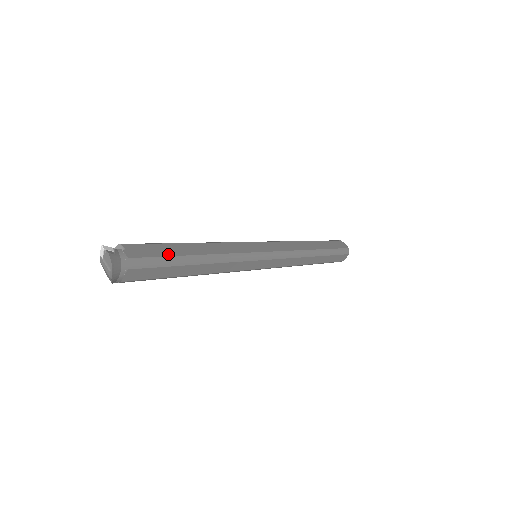
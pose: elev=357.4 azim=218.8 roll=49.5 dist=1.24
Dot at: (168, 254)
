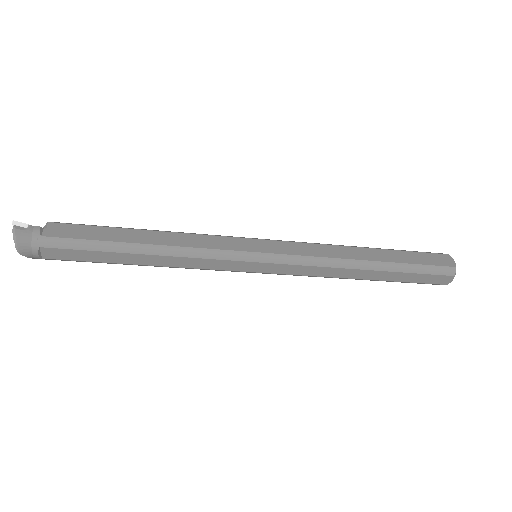
Dot at: (97, 238)
